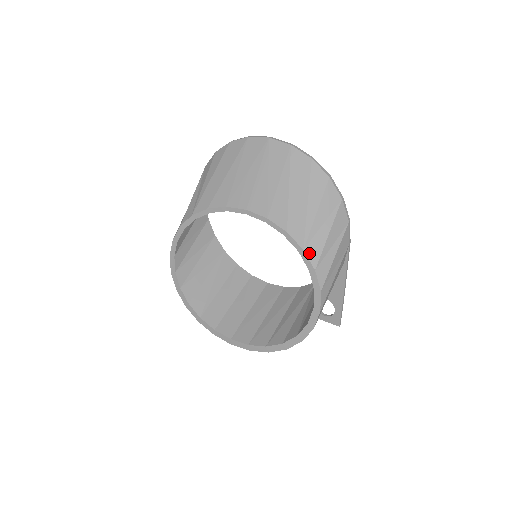
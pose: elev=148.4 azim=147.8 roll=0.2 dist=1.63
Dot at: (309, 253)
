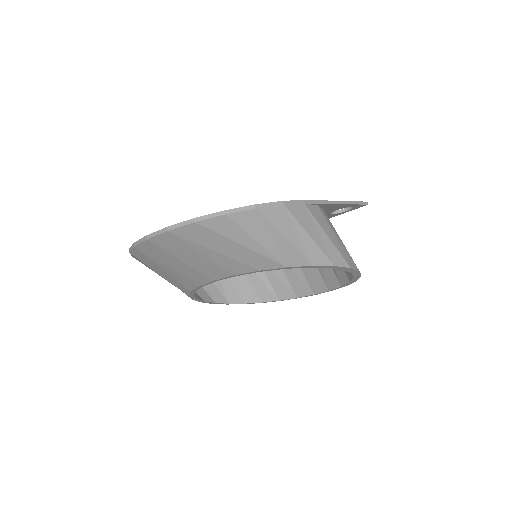
Dot at: (293, 264)
